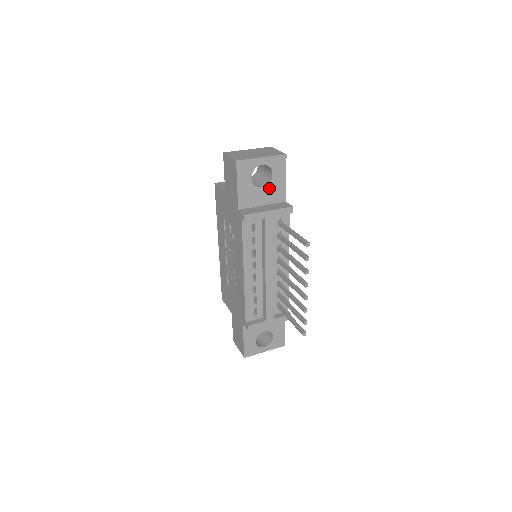
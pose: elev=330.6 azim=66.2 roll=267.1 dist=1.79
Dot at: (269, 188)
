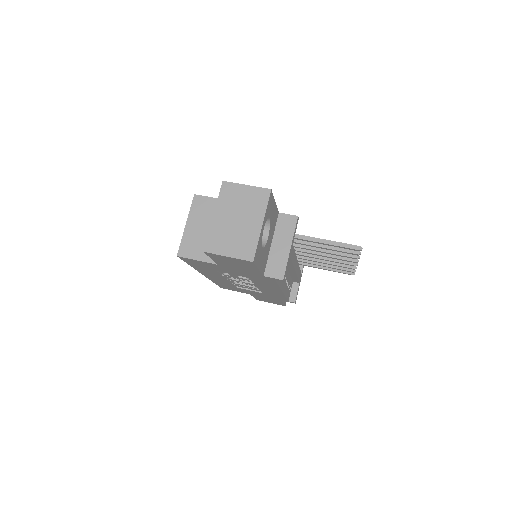
Dot at: (270, 228)
